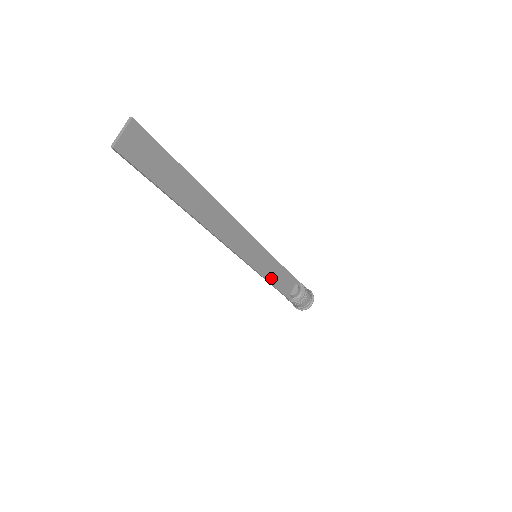
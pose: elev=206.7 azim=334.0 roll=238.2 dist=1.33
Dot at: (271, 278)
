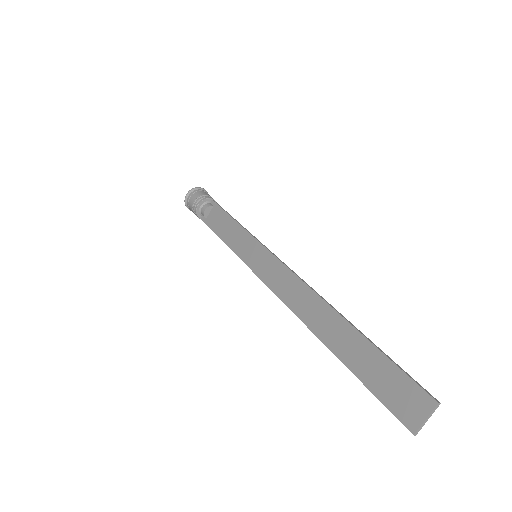
Dot at: (231, 241)
